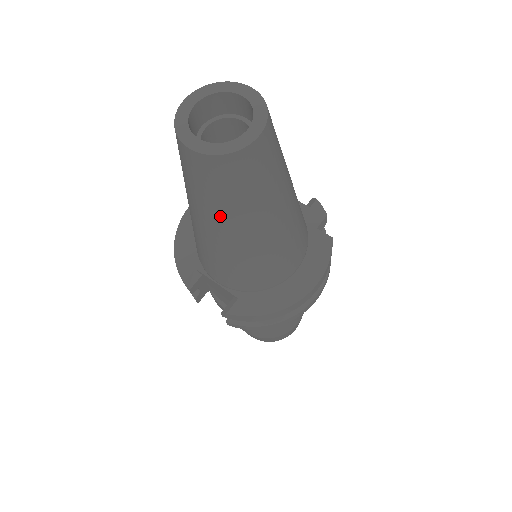
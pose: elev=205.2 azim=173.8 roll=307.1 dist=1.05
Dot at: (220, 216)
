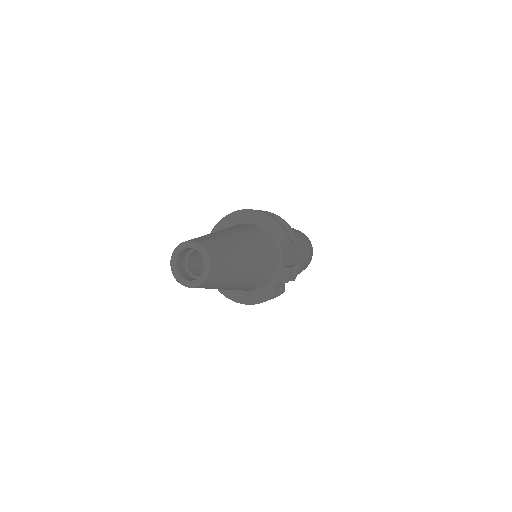
Dot at: occluded
